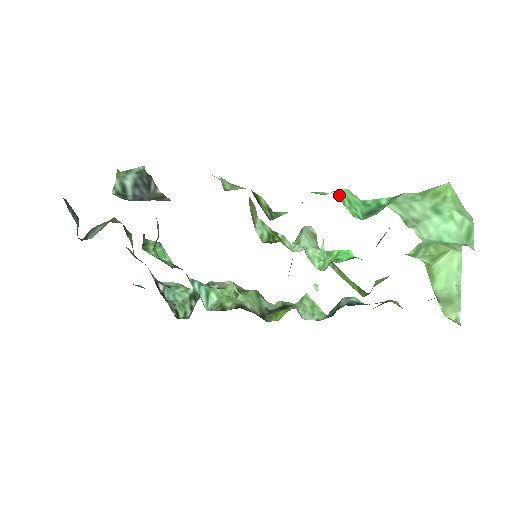
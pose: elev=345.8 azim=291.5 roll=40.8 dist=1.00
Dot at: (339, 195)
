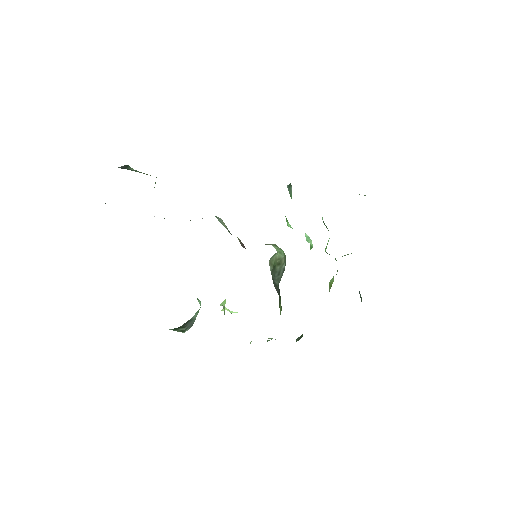
Dot at: occluded
